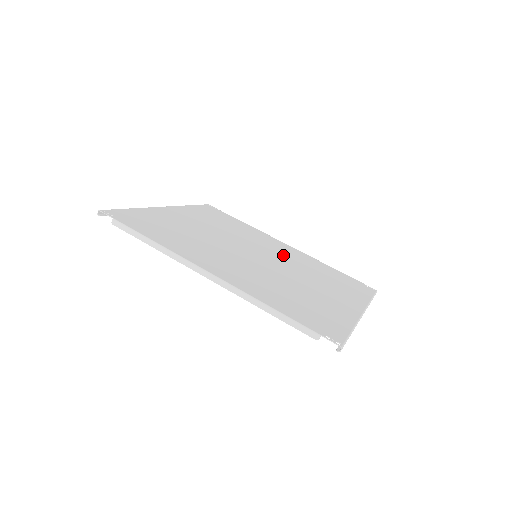
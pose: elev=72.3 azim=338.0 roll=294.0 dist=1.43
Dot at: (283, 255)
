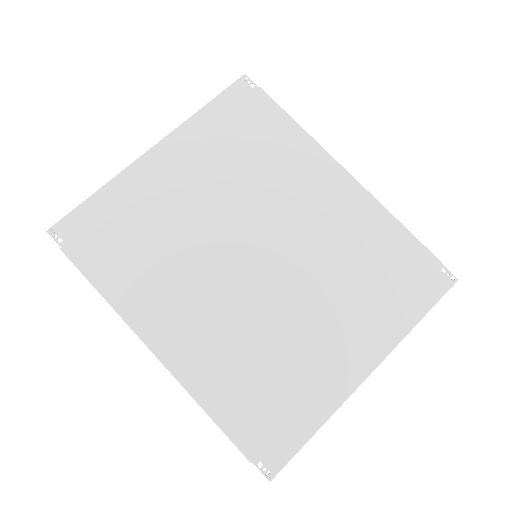
Dot at: (313, 227)
